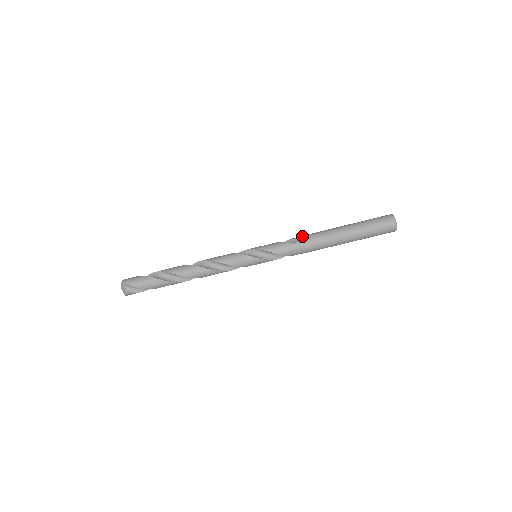
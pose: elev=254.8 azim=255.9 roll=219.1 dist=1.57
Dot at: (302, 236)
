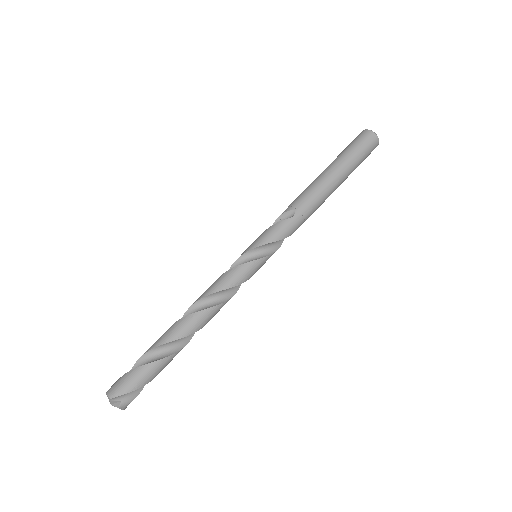
Dot at: (295, 203)
